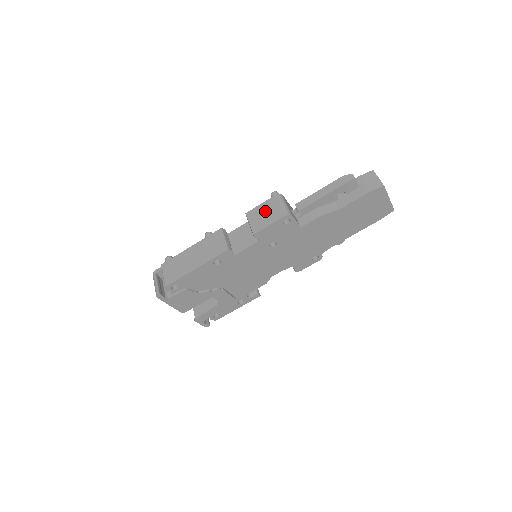
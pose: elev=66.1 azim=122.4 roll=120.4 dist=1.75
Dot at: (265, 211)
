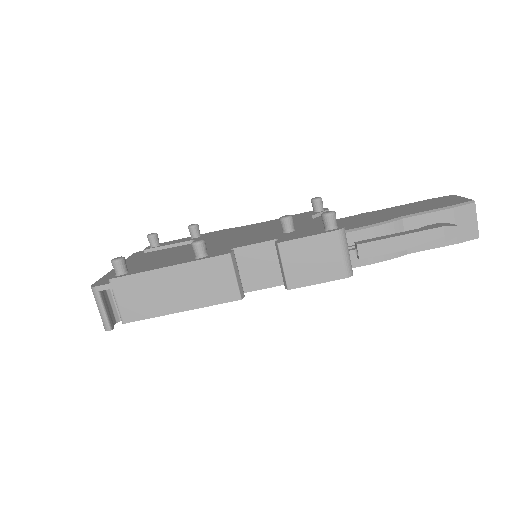
Dot at: (314, 255)
